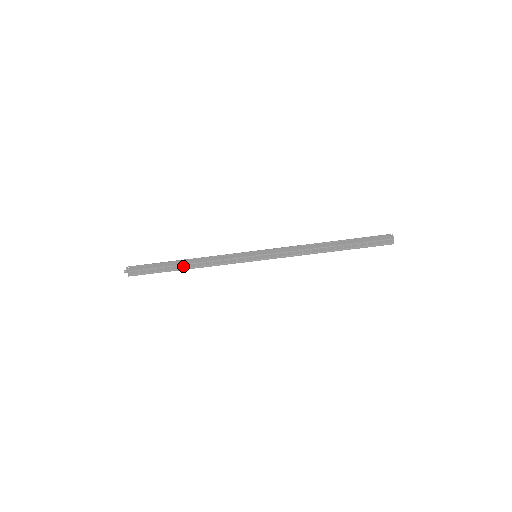
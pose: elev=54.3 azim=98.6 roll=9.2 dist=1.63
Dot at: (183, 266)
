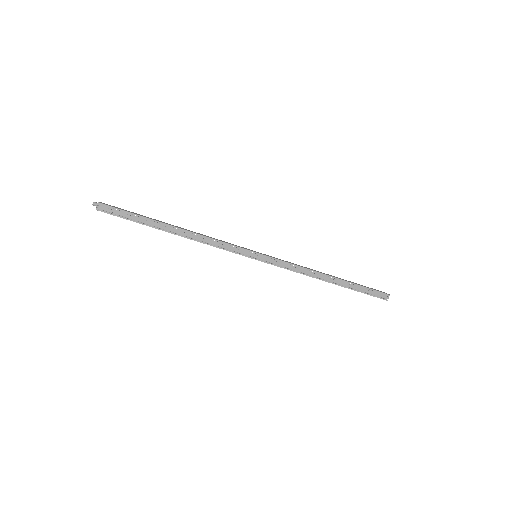
Dot at: (171, 230)
